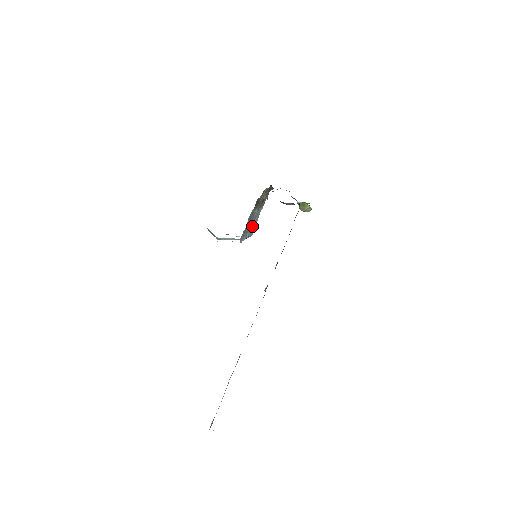
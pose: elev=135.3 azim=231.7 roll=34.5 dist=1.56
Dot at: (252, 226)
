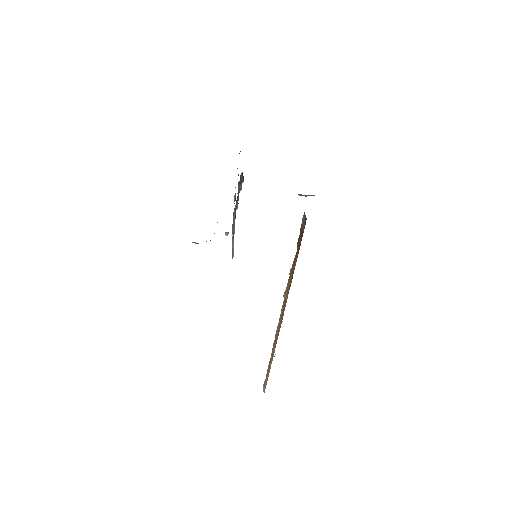
Dot at: occluded
